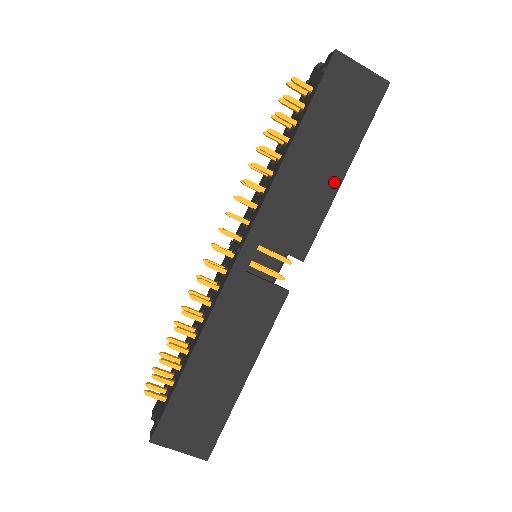
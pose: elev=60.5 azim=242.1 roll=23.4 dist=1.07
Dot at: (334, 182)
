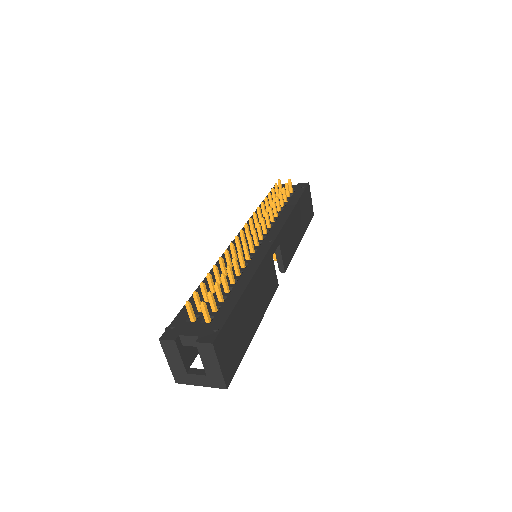
Dot at: (298, 241)
